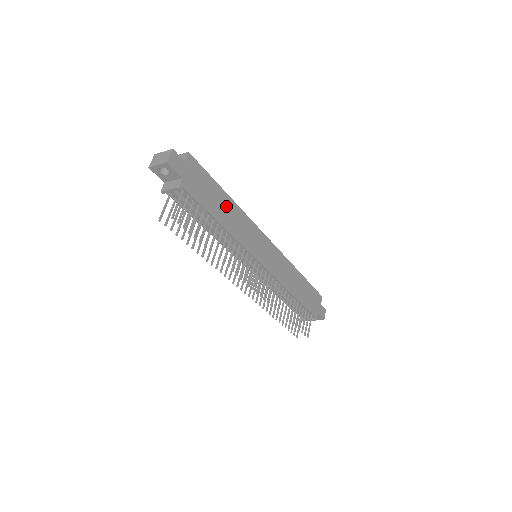
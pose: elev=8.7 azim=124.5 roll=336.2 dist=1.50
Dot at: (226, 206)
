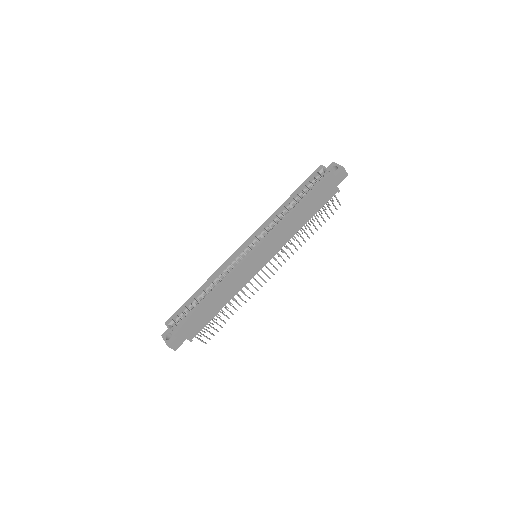
Dot at: (214, 301)
